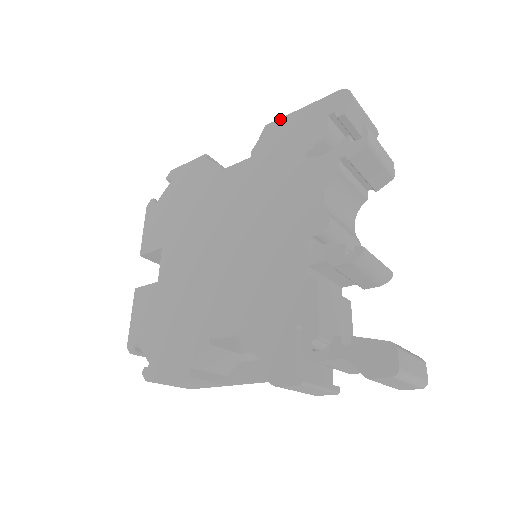
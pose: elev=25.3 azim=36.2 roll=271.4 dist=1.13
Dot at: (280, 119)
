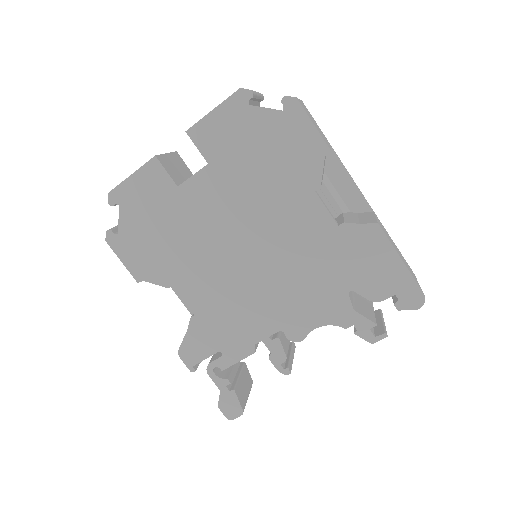
Dot at: (387, 240)
